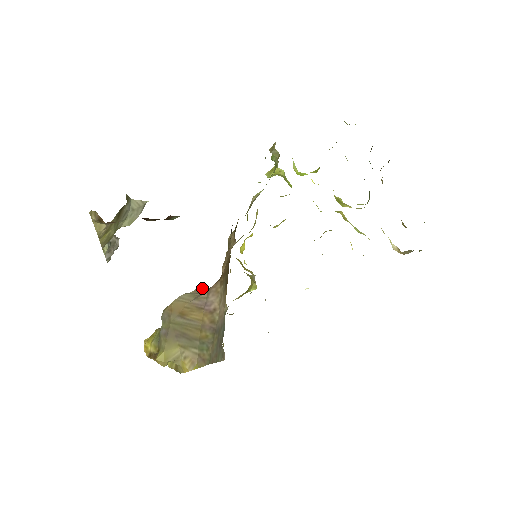
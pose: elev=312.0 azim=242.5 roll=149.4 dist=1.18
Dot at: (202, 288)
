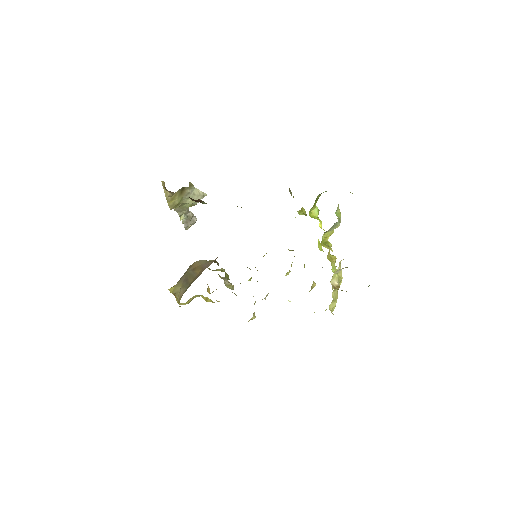
Dot at: (215, 261)
